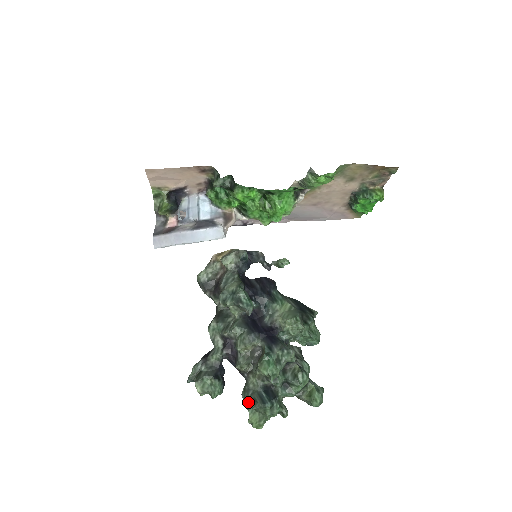
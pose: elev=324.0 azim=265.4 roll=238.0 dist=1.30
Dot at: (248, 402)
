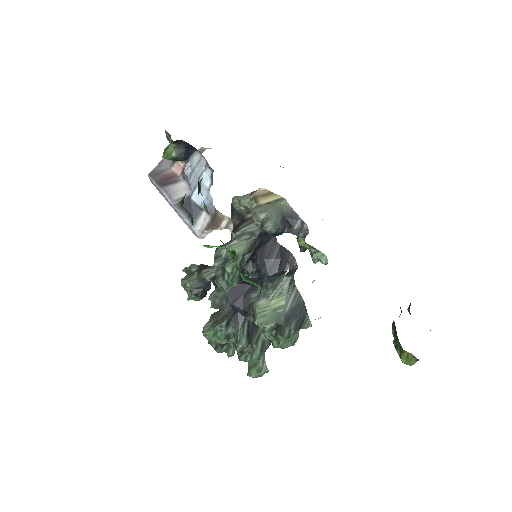
Dot at: (205, 328)
